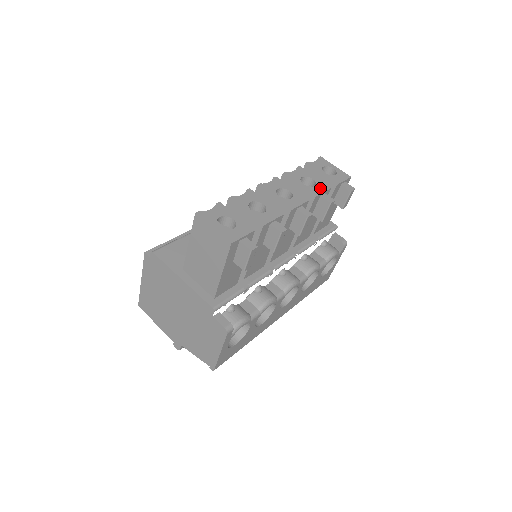
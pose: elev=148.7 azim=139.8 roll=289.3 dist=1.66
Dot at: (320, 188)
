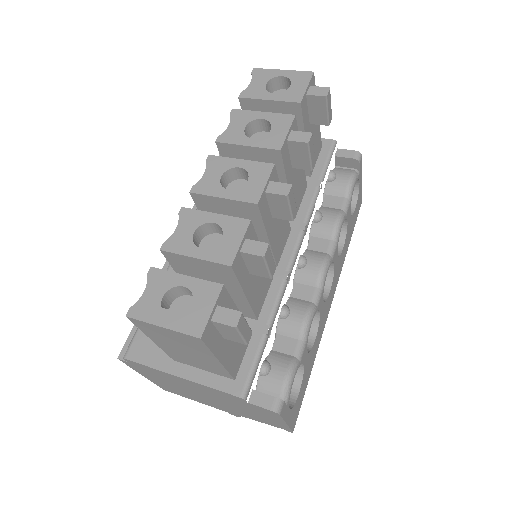
Dot at: (280, 128)
